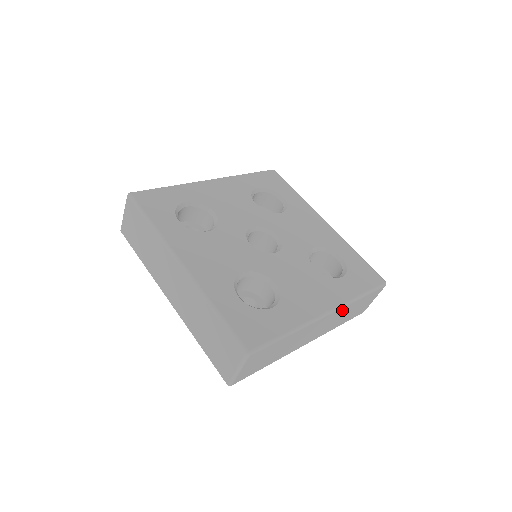
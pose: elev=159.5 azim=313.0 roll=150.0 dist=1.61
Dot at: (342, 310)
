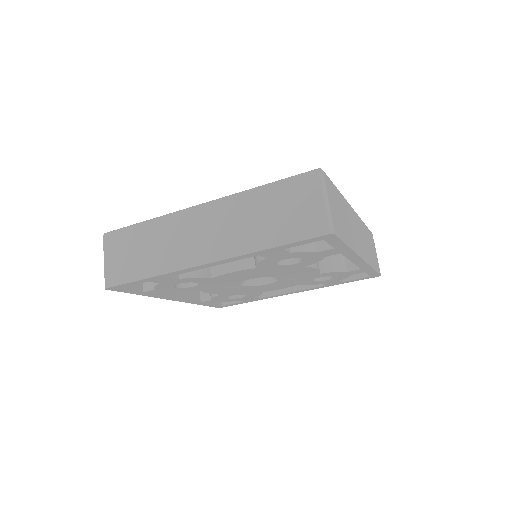
Dot at: (360, 224)
